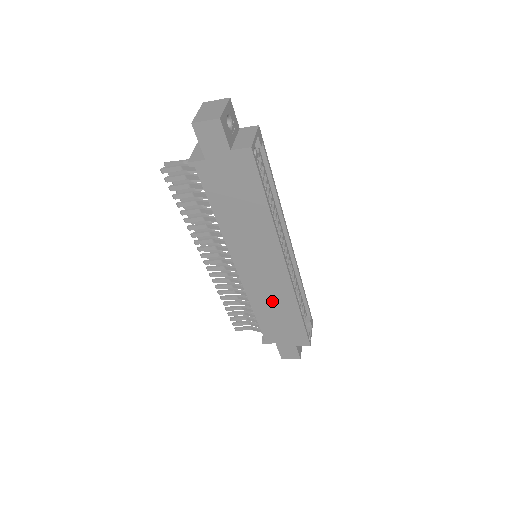
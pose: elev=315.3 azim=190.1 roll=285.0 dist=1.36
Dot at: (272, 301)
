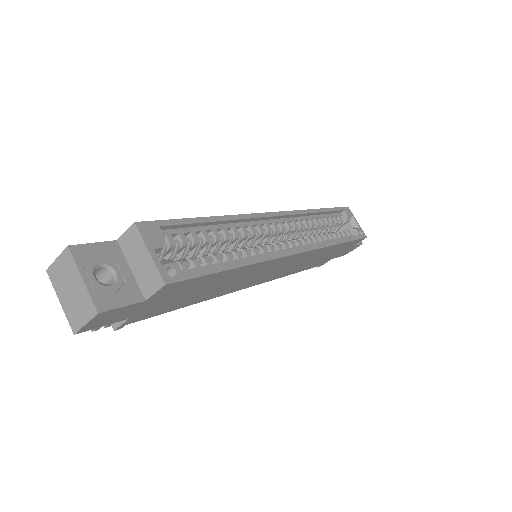
Dot at: (306, 262)
